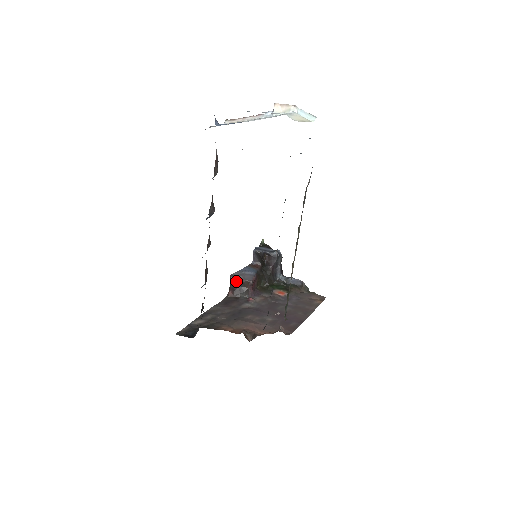
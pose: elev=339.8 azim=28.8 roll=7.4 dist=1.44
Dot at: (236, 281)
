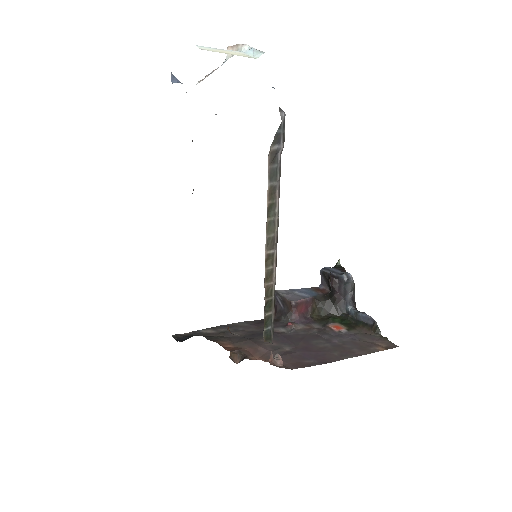
Dot at: (278, 299)
